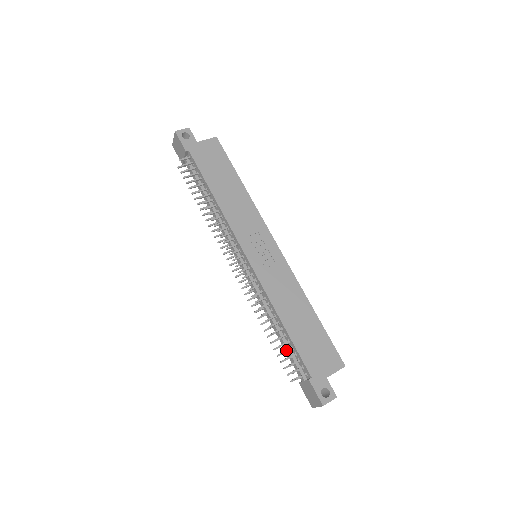
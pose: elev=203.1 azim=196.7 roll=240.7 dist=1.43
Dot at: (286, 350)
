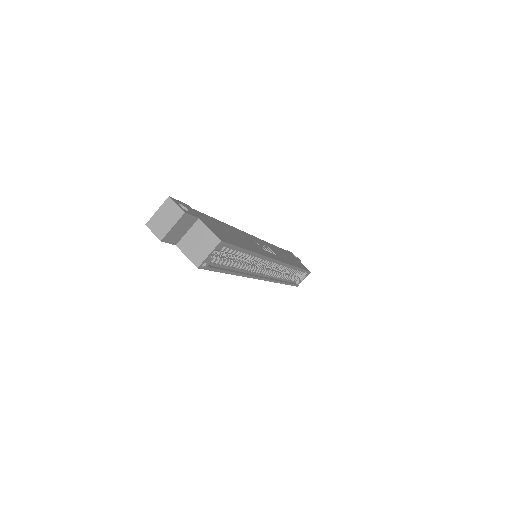
Dot at: occluded
